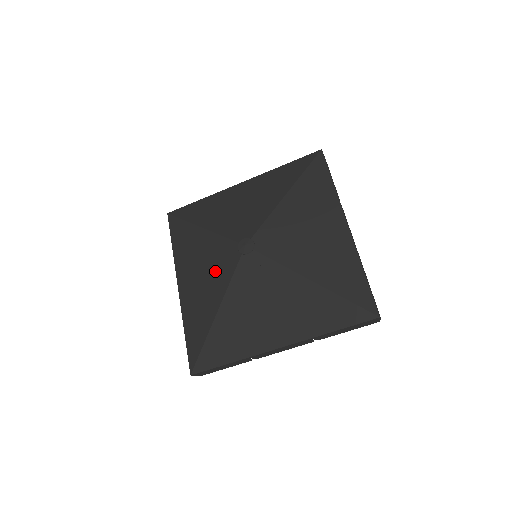
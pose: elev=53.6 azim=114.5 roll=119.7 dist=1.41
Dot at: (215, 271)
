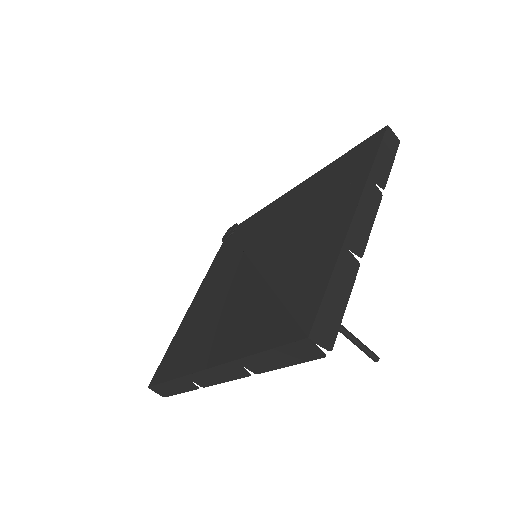
Dot at: occluded
